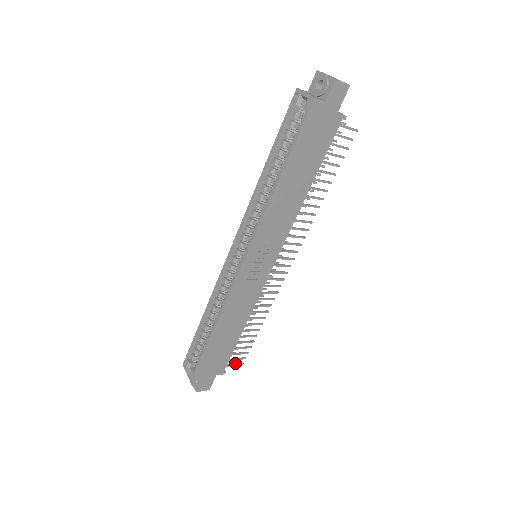
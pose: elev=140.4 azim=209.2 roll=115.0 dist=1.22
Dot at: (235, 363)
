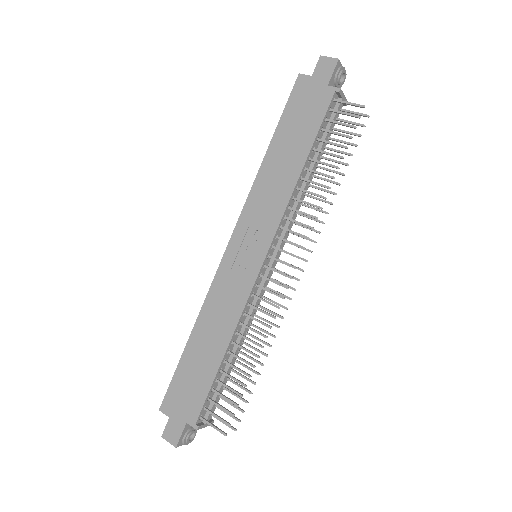
Dot at: occluded
